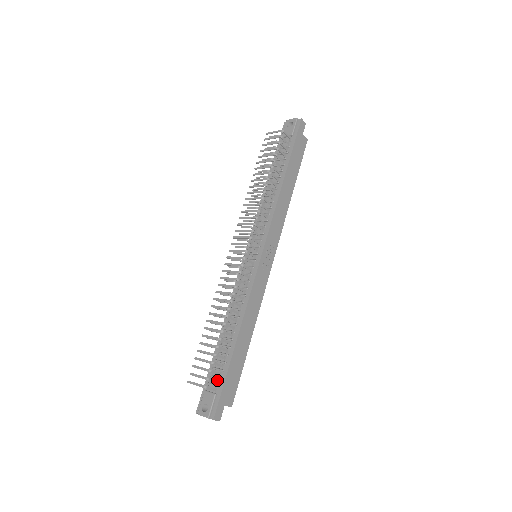
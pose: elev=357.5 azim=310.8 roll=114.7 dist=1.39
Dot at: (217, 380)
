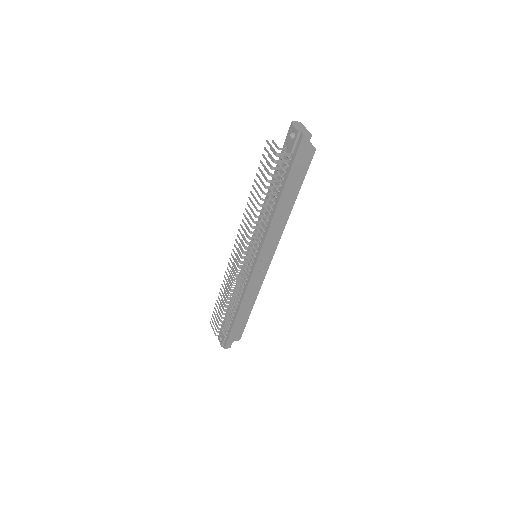
Dot at: (226, 330)
